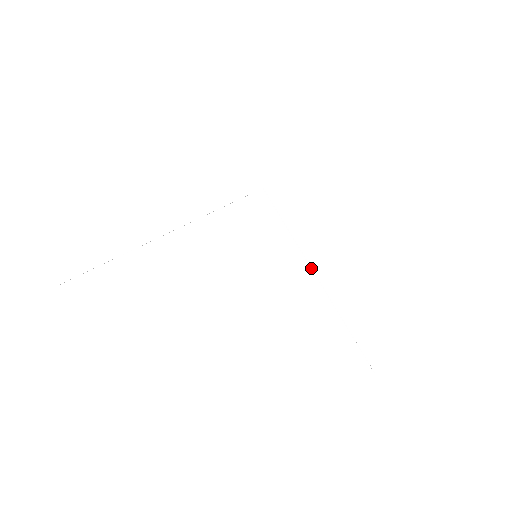
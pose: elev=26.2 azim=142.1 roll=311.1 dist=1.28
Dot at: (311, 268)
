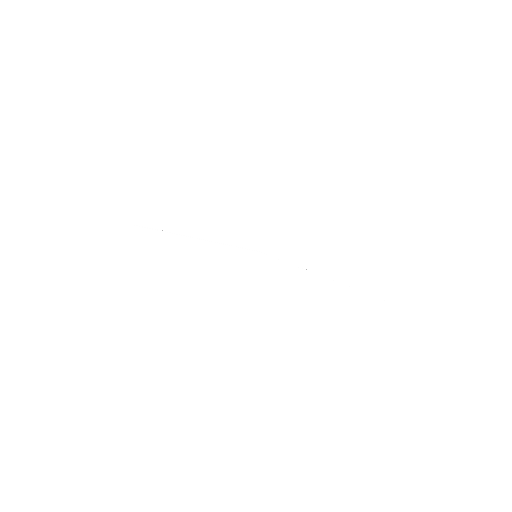
Dot at: occluded
